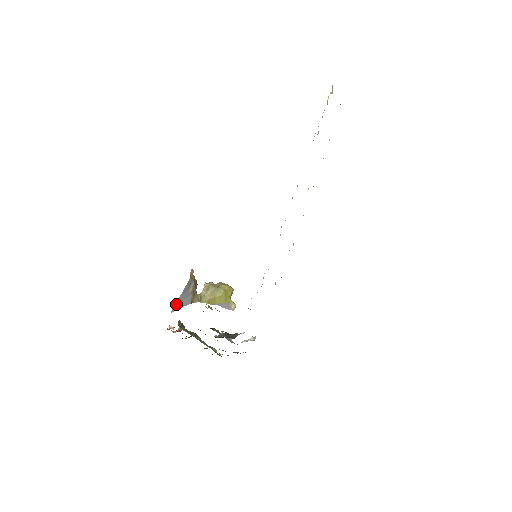
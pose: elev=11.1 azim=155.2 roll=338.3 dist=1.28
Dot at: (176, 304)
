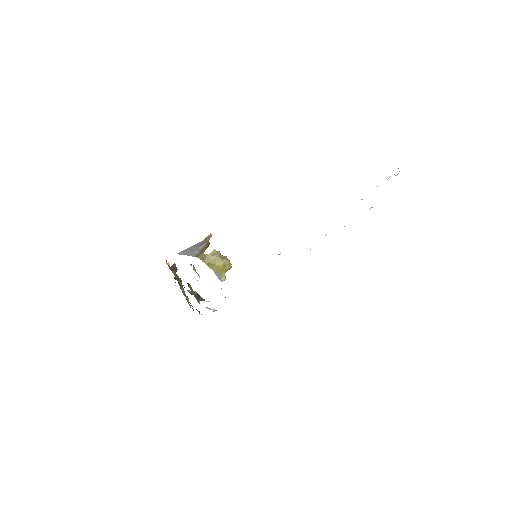
Dot at: (184, 250)
